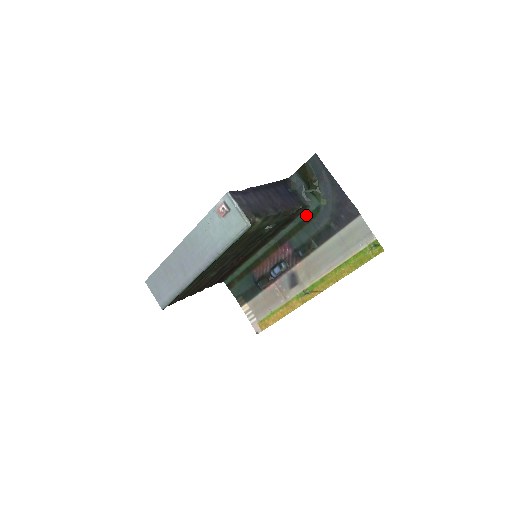
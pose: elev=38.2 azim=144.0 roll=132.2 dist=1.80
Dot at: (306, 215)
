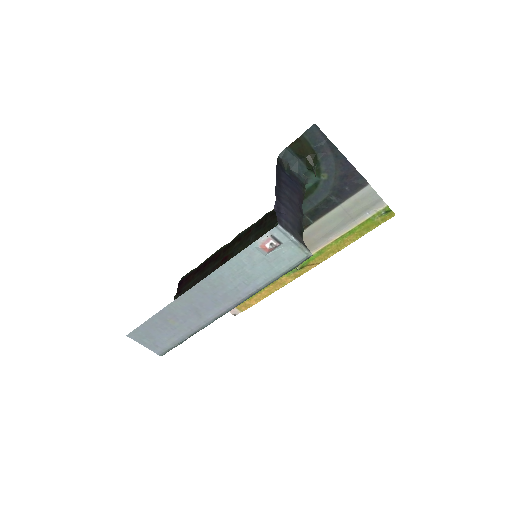
Dot at: occluded
